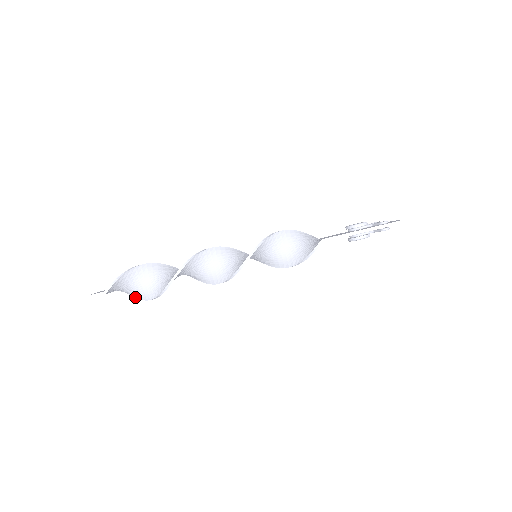
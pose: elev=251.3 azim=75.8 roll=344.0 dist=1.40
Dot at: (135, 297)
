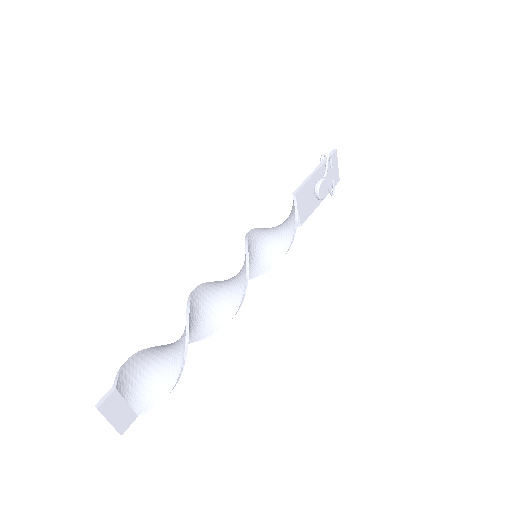
Dot at: (162, 400)
